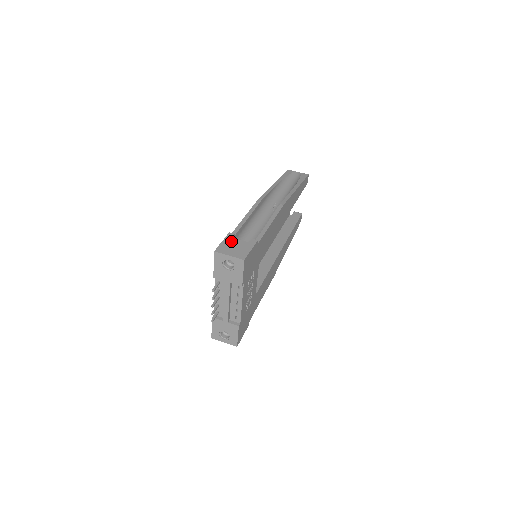
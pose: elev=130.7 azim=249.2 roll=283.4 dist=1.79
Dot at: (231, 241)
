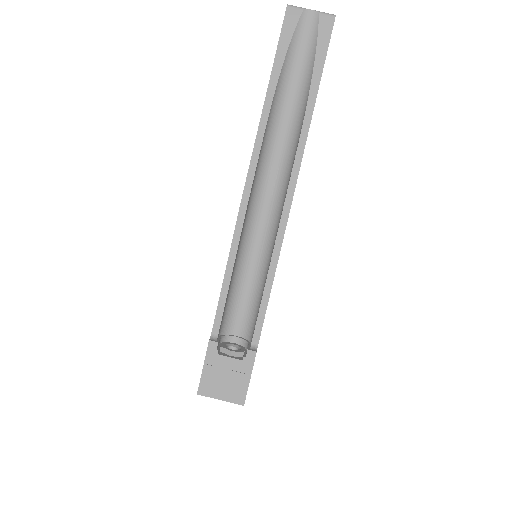
Dot at: (216, 364)
